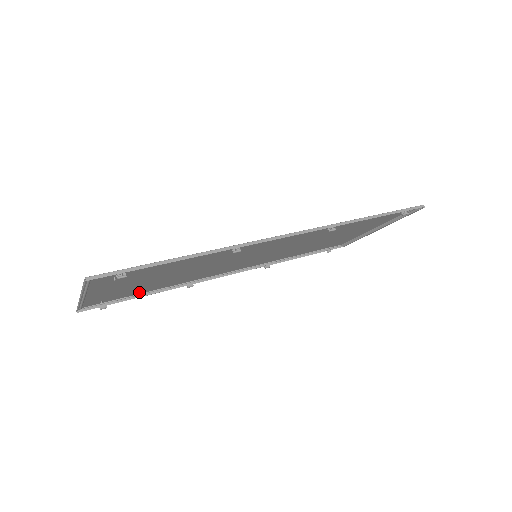
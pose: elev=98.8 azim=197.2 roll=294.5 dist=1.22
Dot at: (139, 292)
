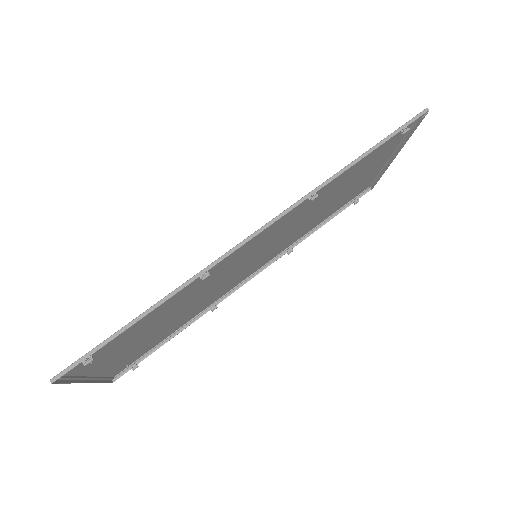
Dot at: (161, 339)
